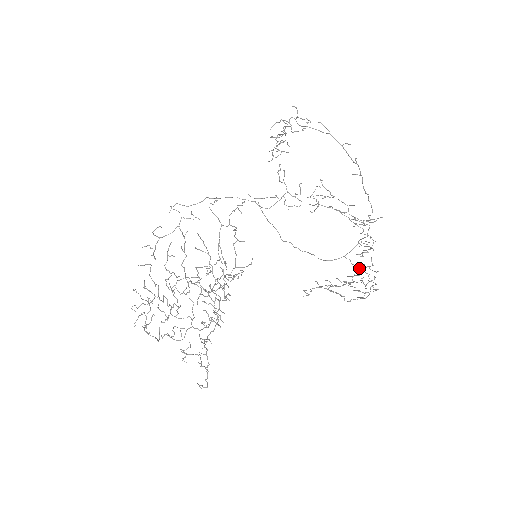
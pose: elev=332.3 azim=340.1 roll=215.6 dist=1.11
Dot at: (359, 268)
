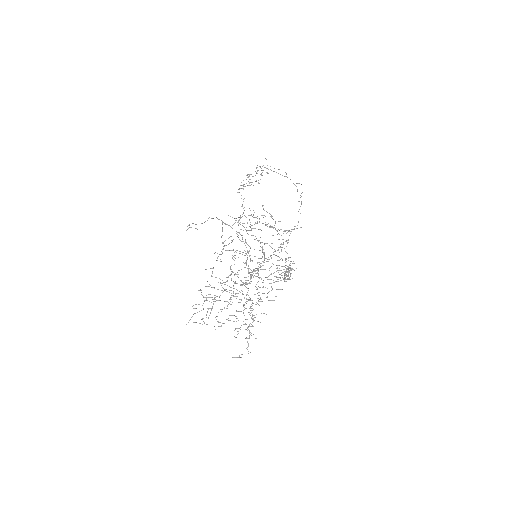
Dot at: (288, 260)
